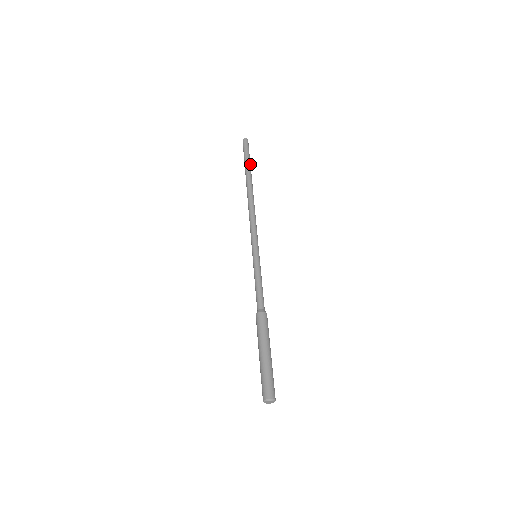
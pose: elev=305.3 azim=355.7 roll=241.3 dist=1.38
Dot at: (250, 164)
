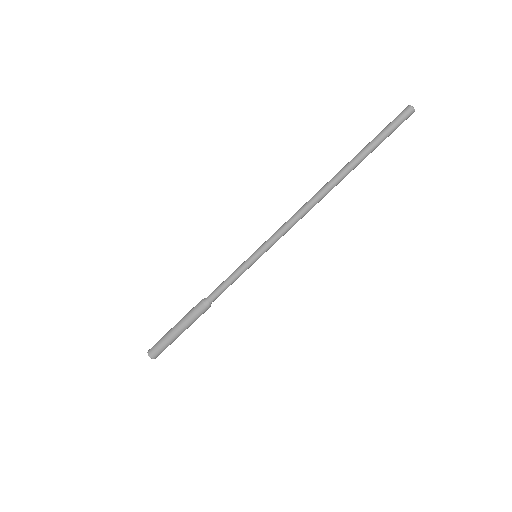
Dot at: (372, 150)
